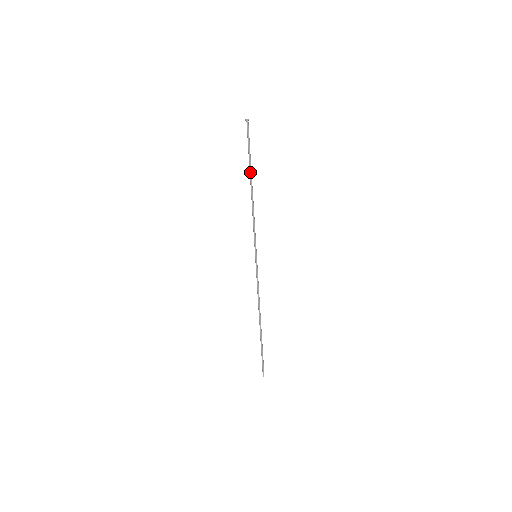
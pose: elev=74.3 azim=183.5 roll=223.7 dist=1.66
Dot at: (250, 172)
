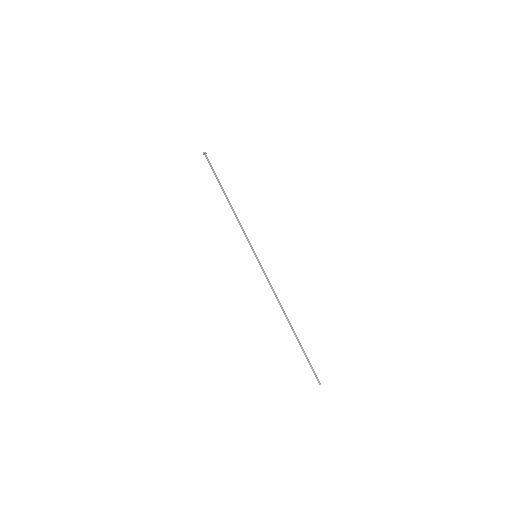
Dot at: occluded
